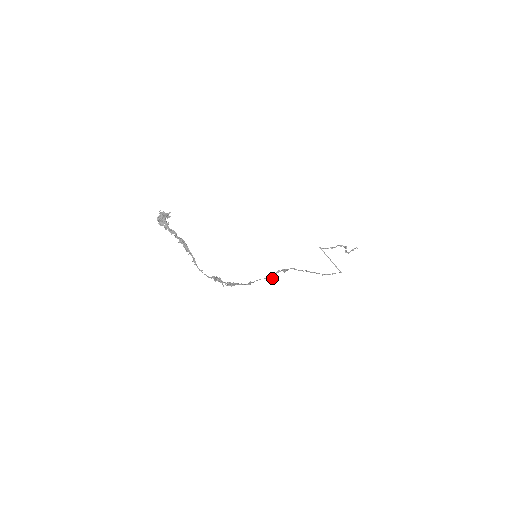
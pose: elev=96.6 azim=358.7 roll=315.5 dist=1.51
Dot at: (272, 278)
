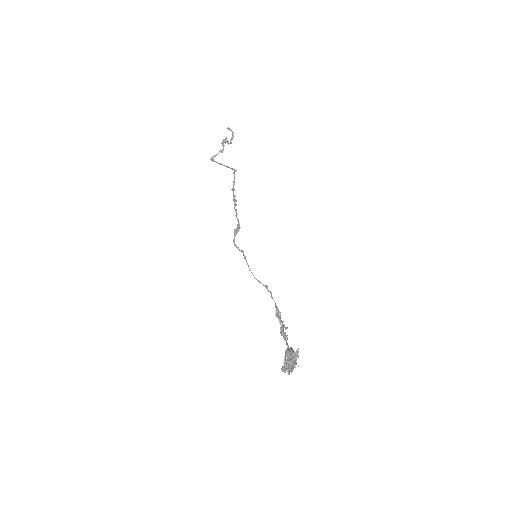
Dot at: (239, 250)
